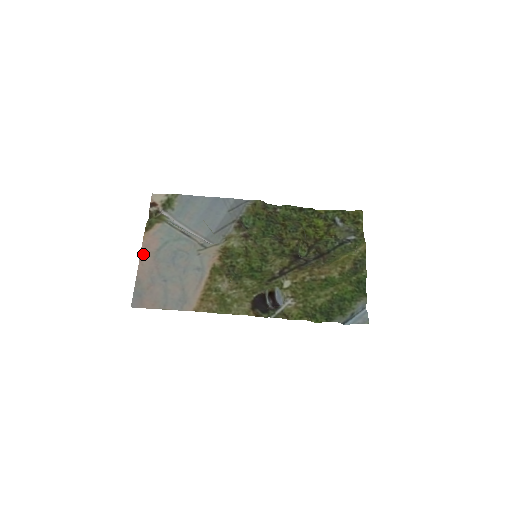
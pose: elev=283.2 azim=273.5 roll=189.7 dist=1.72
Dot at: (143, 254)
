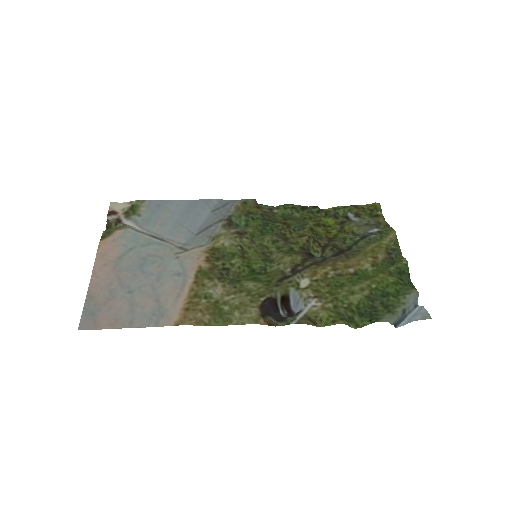
Dot at: (98, 264)
